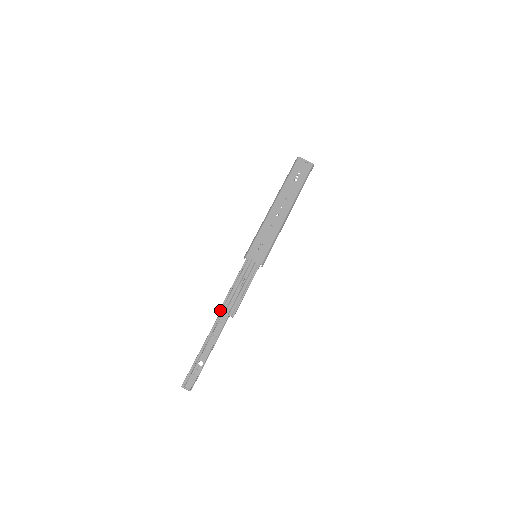
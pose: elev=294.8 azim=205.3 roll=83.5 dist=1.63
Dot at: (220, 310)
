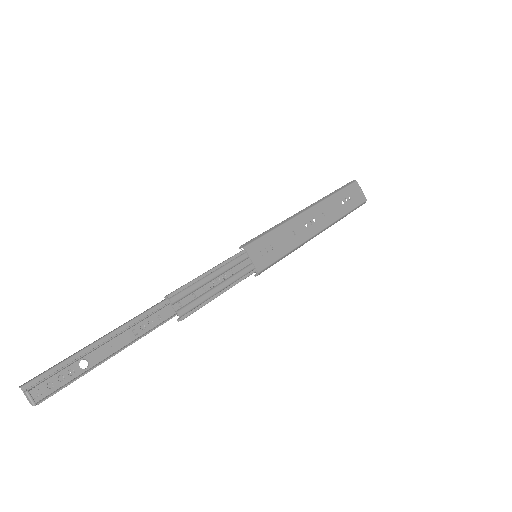
Dot at: (169, 296)
